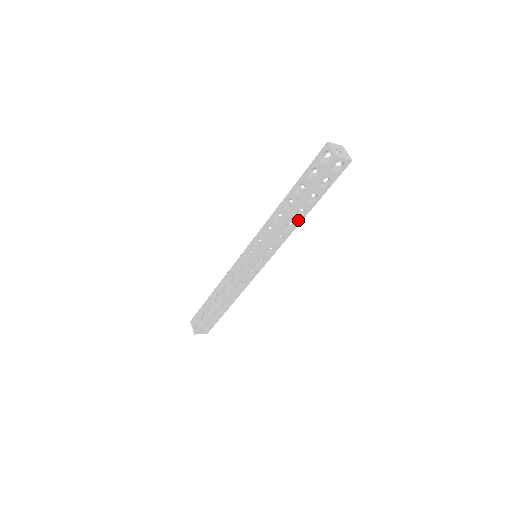
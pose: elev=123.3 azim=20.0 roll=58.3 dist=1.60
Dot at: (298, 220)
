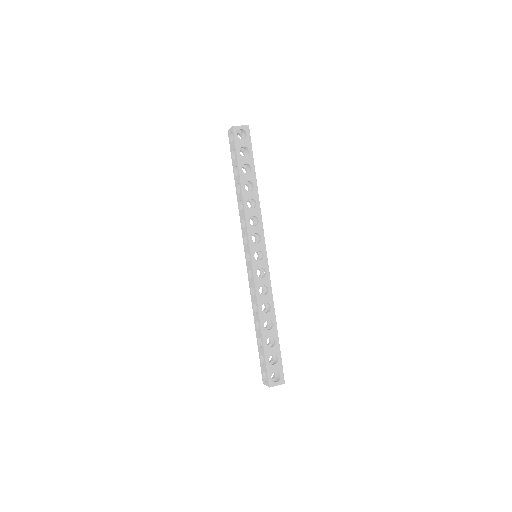
Dot at: (254, 195)
